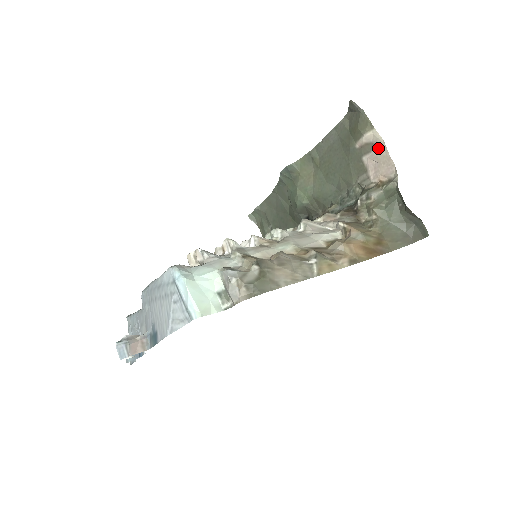
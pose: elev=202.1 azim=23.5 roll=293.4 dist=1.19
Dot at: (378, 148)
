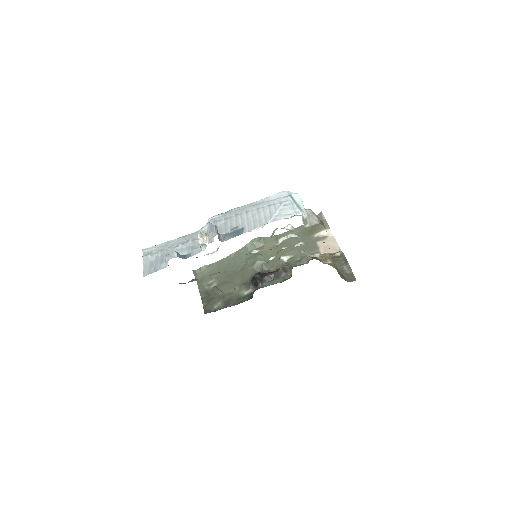
Dot at: (329, 239)
